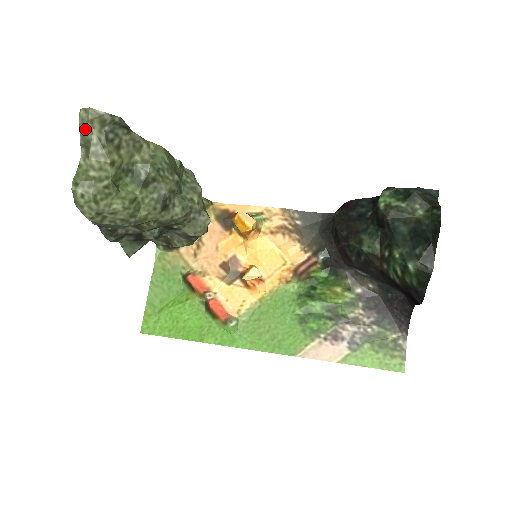
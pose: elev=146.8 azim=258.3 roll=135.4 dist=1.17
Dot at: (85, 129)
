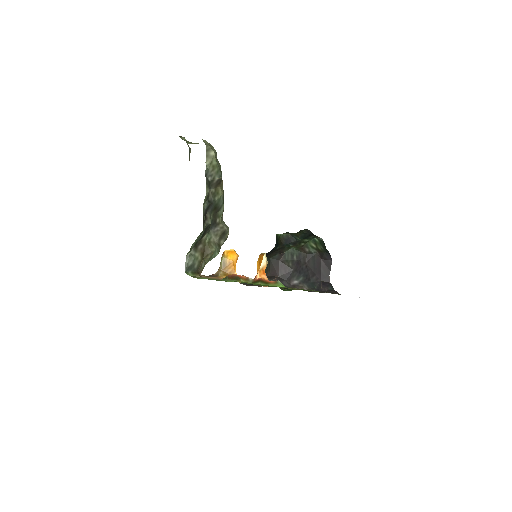
Dot at: occluded
